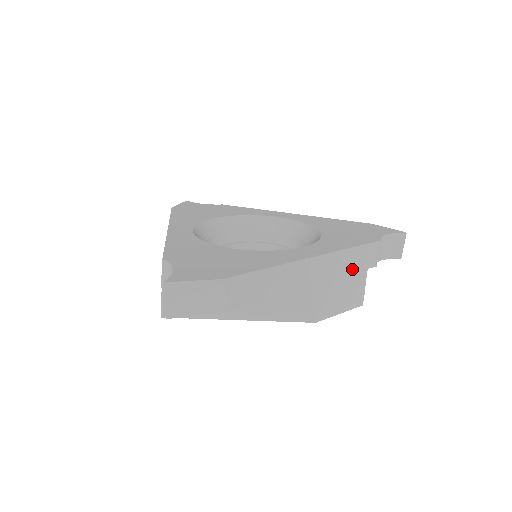
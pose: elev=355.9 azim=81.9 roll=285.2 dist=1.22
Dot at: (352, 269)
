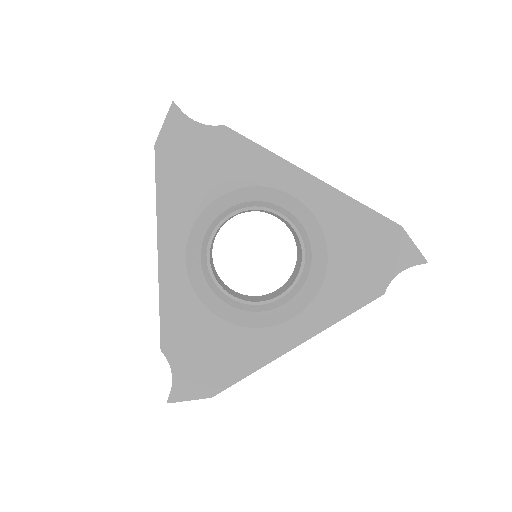
Dot at: occluded
